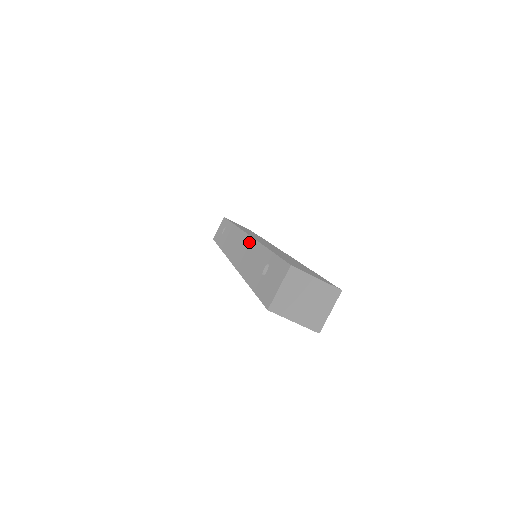
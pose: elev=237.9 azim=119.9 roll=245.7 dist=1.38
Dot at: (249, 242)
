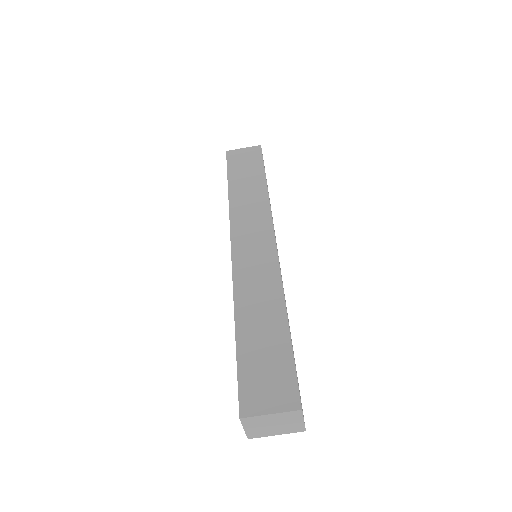
Dot at: occluded
